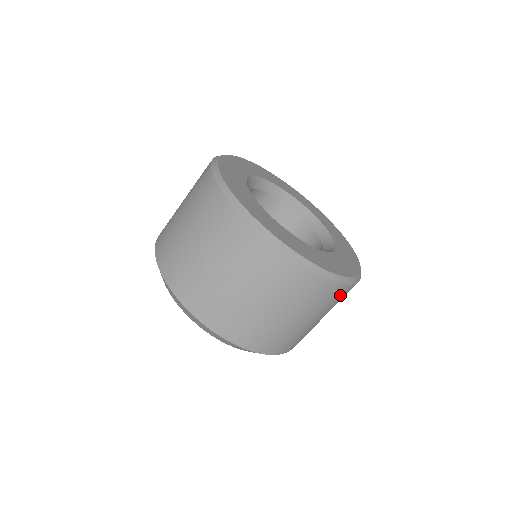
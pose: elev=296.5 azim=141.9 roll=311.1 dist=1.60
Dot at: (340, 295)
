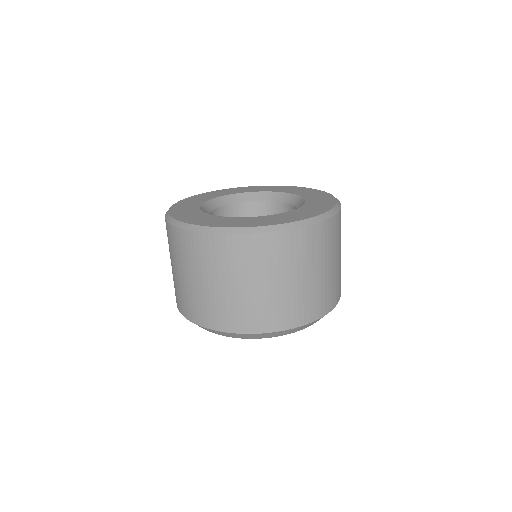
Dot at: occluded
